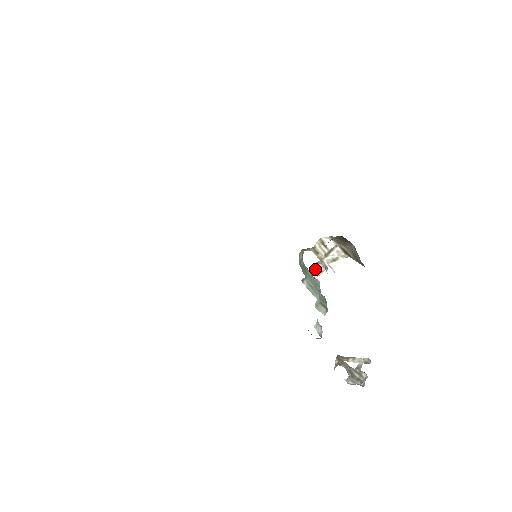
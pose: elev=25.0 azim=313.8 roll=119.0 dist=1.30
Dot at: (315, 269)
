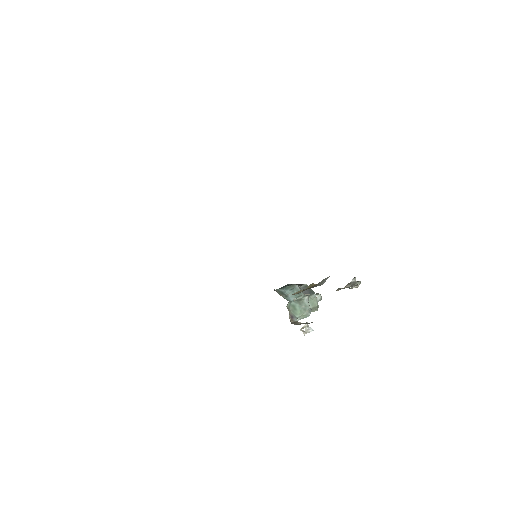
Dot at: occluded
